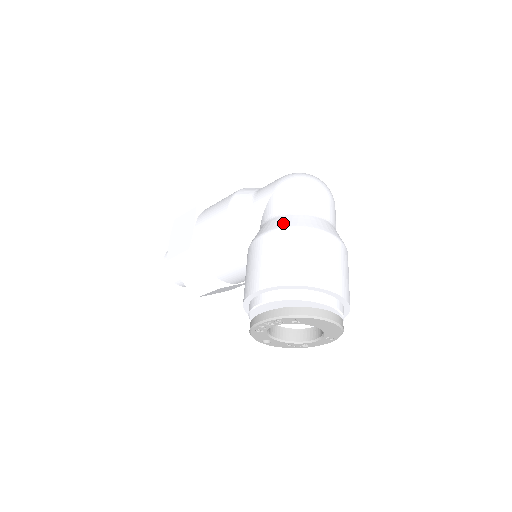
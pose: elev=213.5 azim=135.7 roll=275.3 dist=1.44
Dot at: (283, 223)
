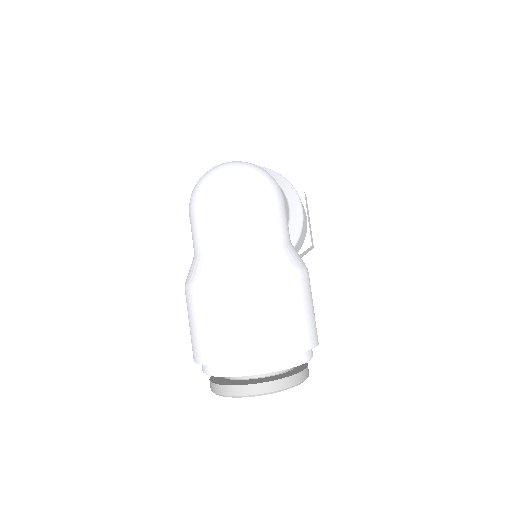
Dot at: occluded
